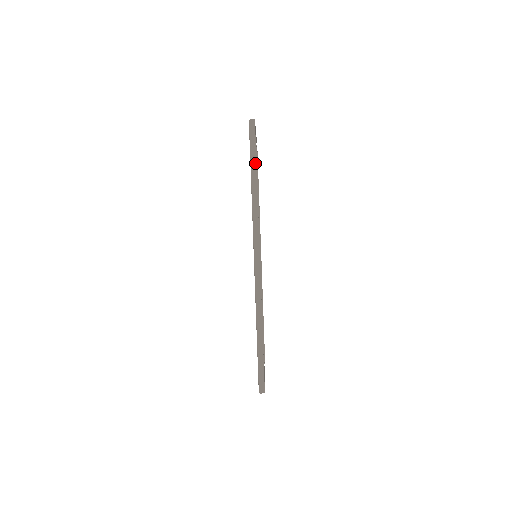
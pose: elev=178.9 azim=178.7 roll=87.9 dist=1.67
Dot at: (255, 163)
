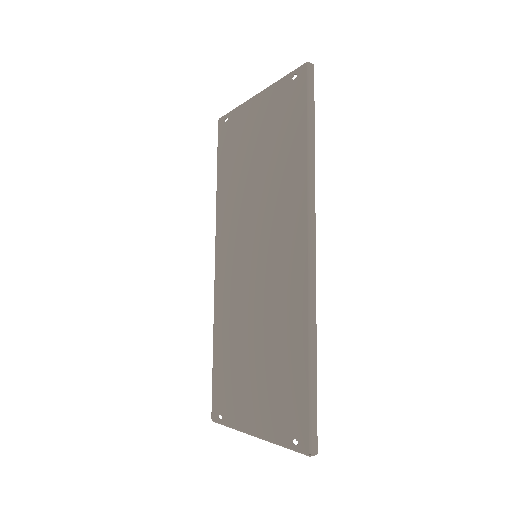
Dot at: (313, 119)
